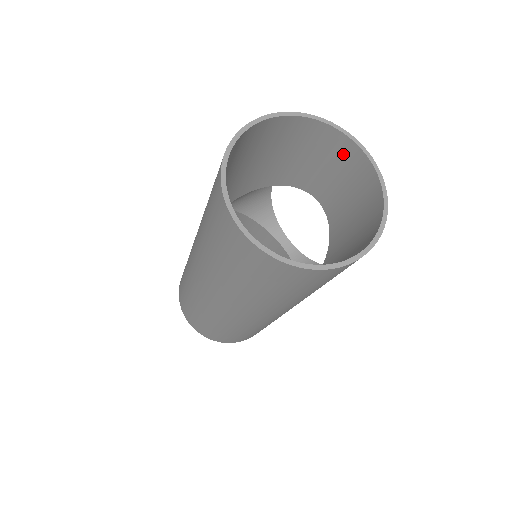
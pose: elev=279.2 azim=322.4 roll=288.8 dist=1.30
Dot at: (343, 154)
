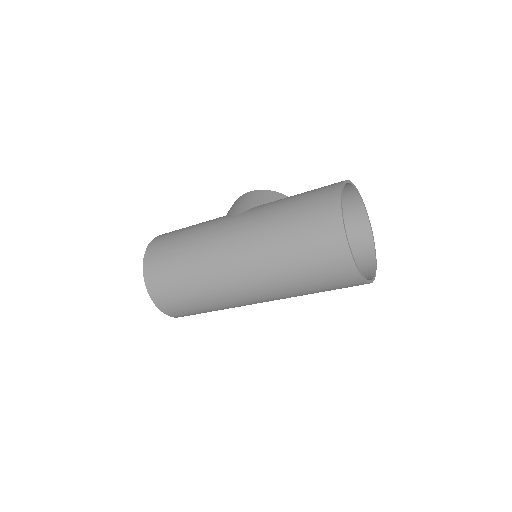
Dot at: (347, 202)
